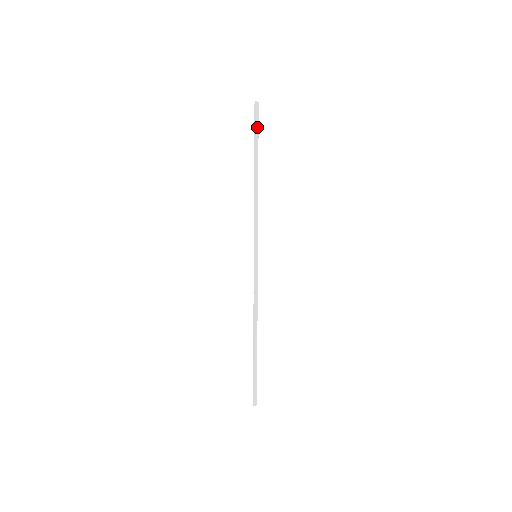
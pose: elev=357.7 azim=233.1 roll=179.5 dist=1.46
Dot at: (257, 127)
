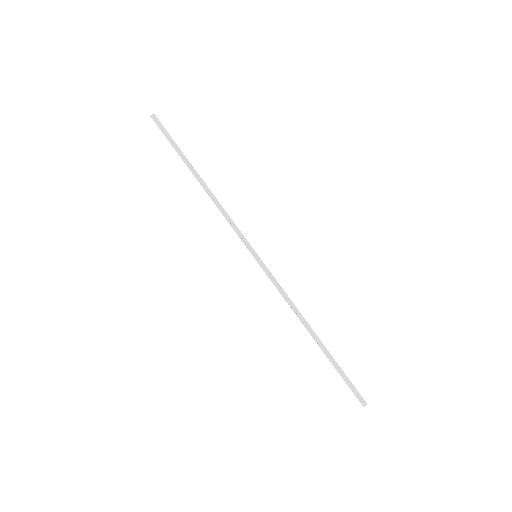
Dot at: (169, 137)
